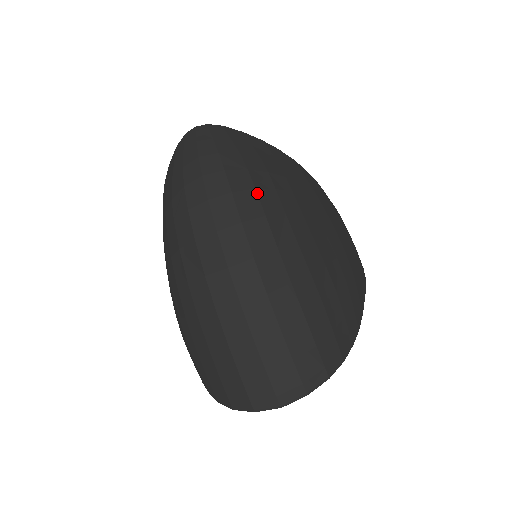
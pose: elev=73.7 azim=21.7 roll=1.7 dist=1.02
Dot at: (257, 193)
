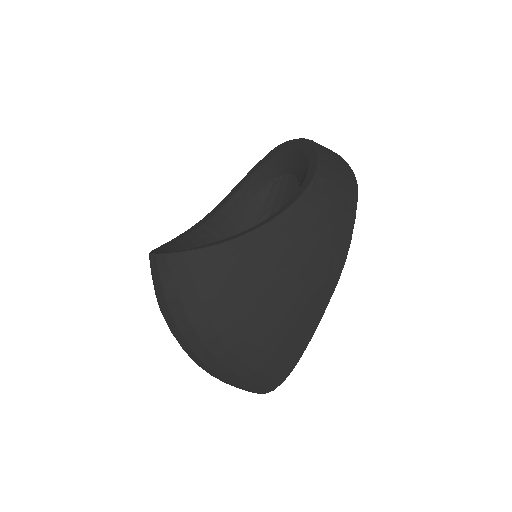
Dot at: (195, 331)
